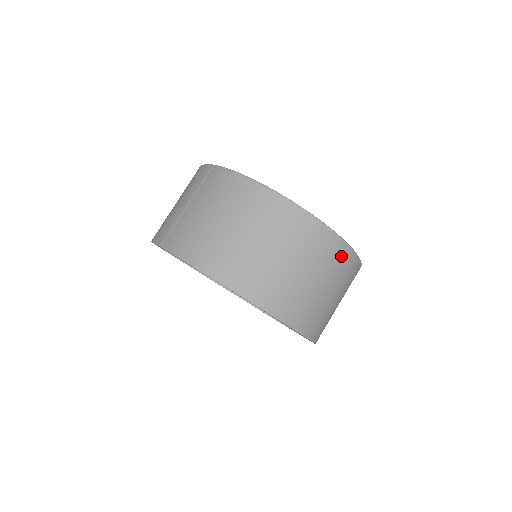
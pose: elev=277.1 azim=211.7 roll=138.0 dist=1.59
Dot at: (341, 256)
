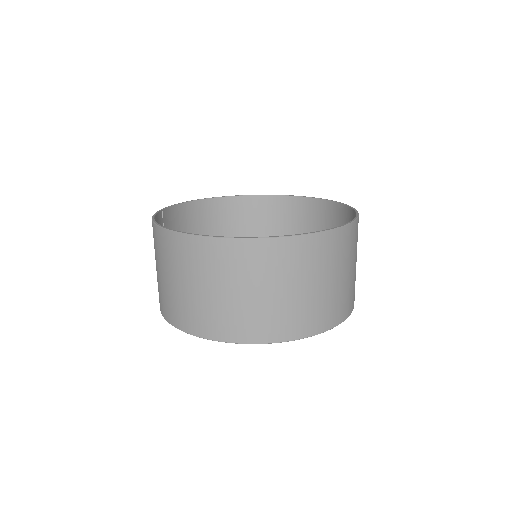
Dot at: (239, 254)
